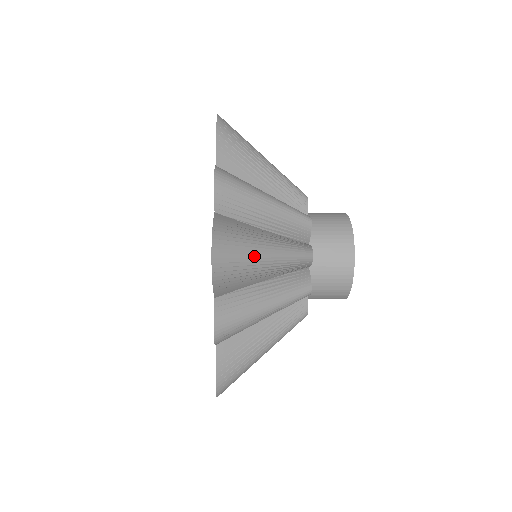
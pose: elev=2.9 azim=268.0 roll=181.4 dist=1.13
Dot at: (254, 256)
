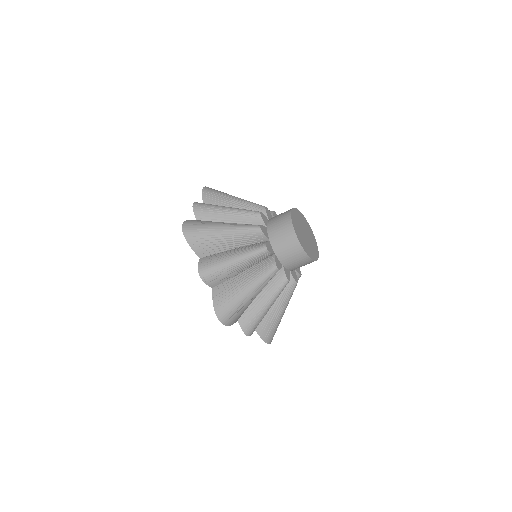
Dot at: (211, 228)
